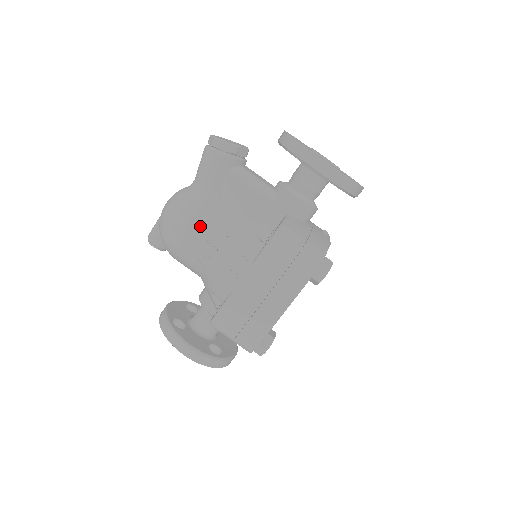
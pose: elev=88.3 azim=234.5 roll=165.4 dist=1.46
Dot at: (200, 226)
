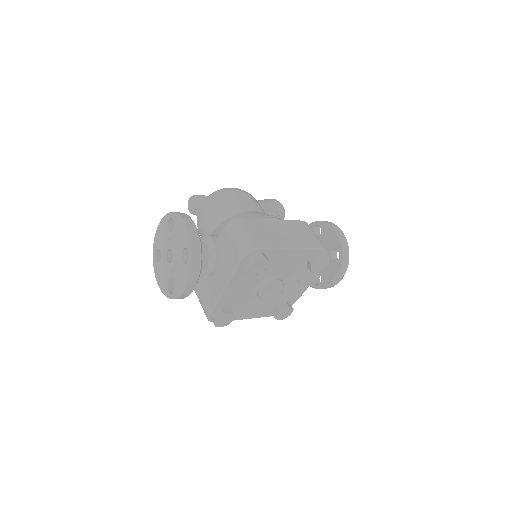
Dot at: (253, 199)
